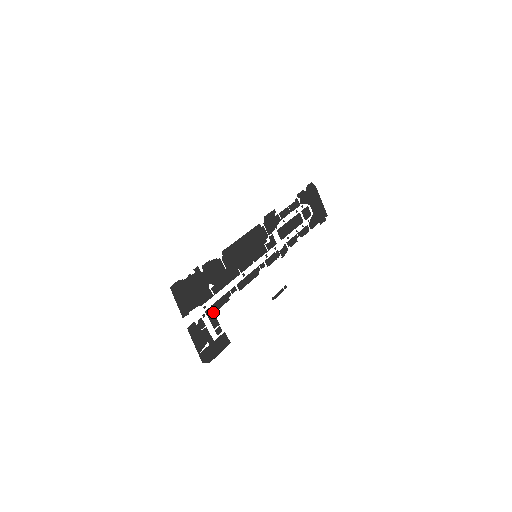
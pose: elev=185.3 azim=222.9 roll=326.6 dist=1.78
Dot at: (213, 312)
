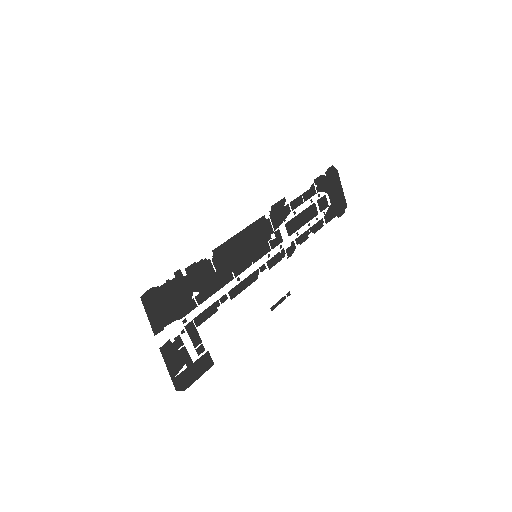
Dot at: (195, 327)
